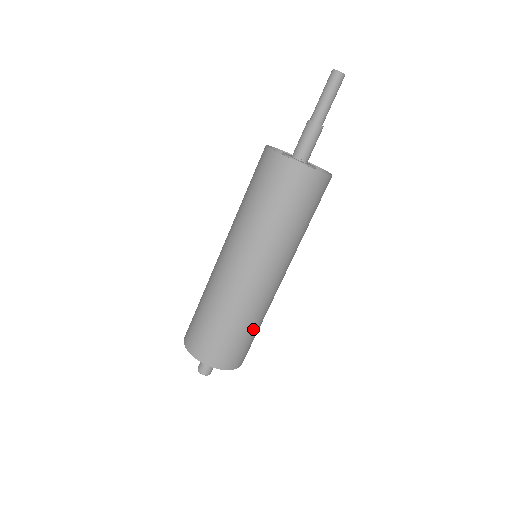
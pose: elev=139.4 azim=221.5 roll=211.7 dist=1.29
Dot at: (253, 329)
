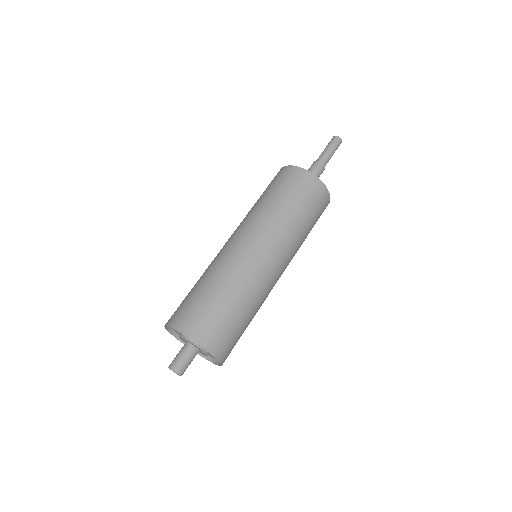
Dot at: (231, 302)
